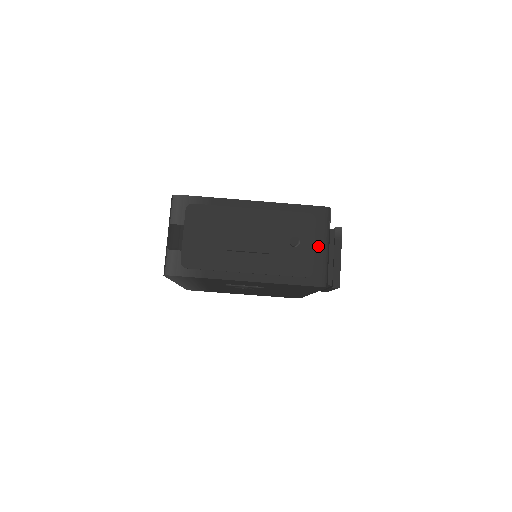
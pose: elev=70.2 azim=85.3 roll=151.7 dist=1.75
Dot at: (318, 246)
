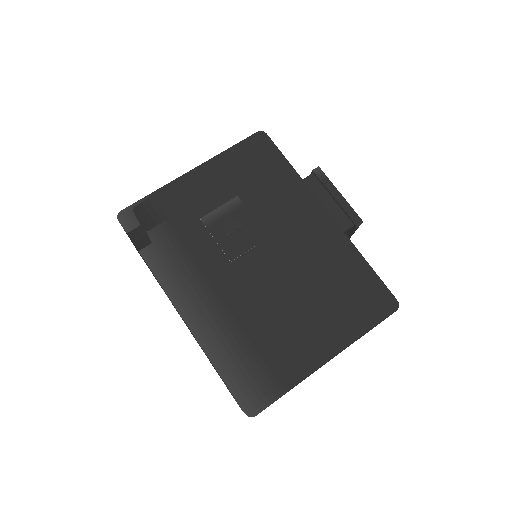
Dot at: occluded
